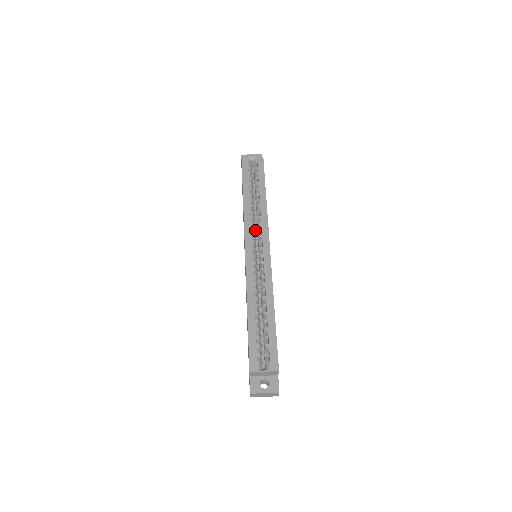
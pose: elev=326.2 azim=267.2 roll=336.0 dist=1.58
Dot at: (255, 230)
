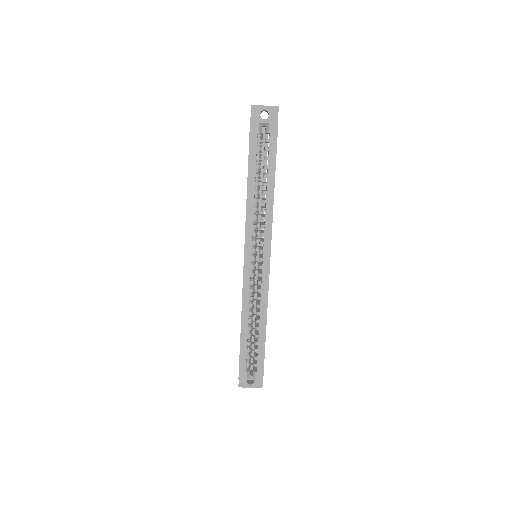
Dot at: (258, 223)
